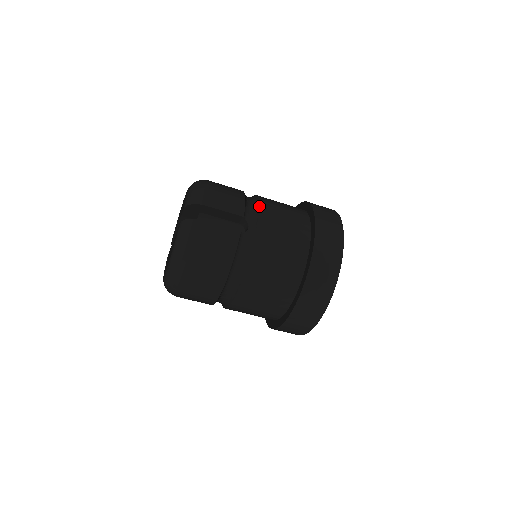
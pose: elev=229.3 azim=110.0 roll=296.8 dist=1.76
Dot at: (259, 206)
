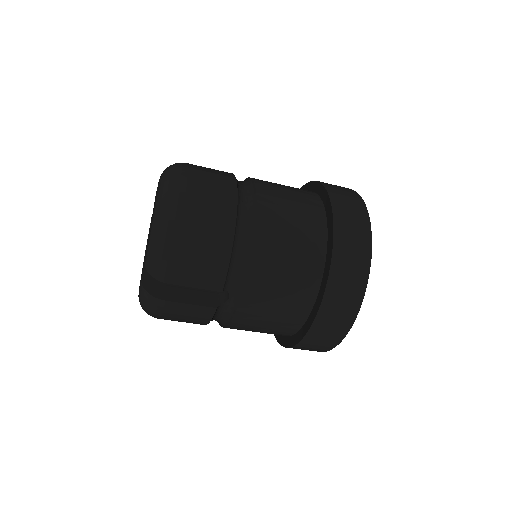
Dot at: (249, 269)
